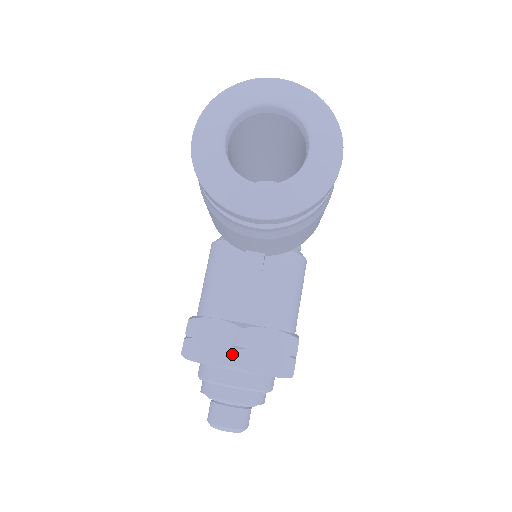
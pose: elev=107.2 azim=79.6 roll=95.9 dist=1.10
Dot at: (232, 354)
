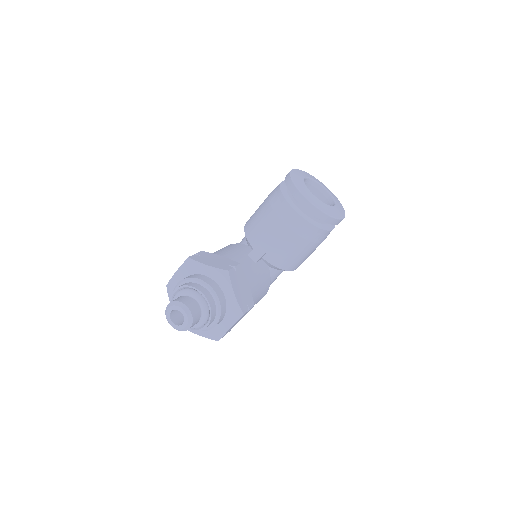
Dot at: (229, 267)
